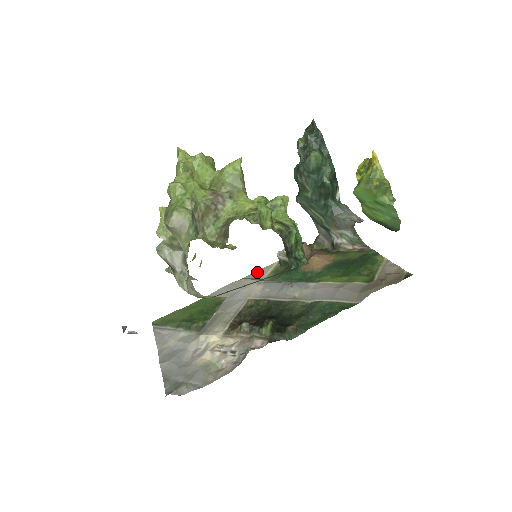
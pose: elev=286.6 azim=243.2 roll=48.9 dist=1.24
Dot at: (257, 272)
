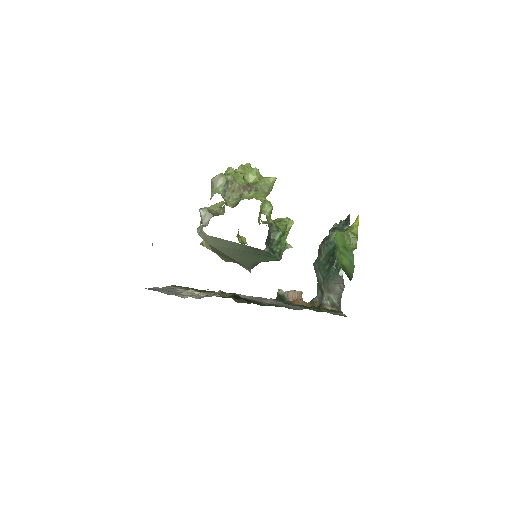
Dot at: (259, 297)
